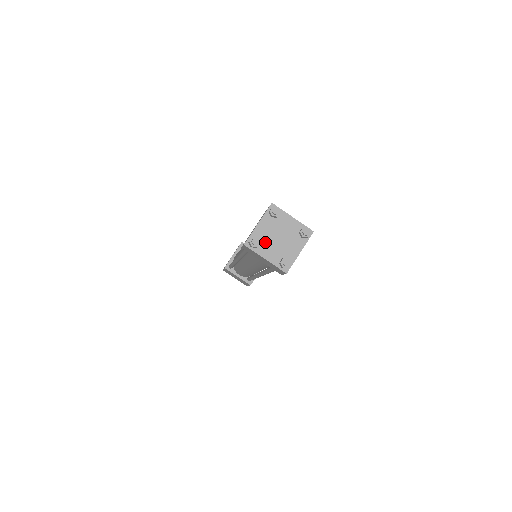
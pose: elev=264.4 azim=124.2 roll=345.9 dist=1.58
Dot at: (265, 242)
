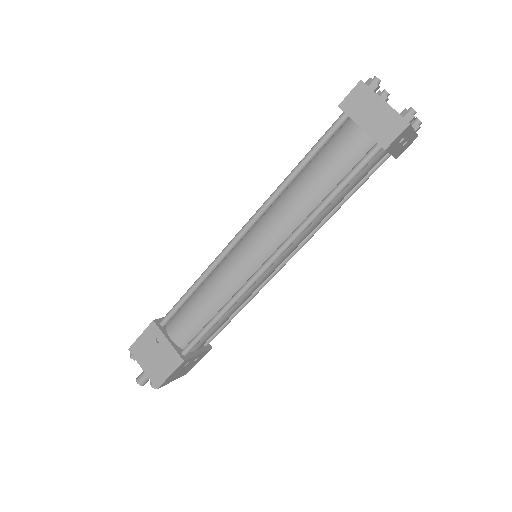
Dot at: occluded
